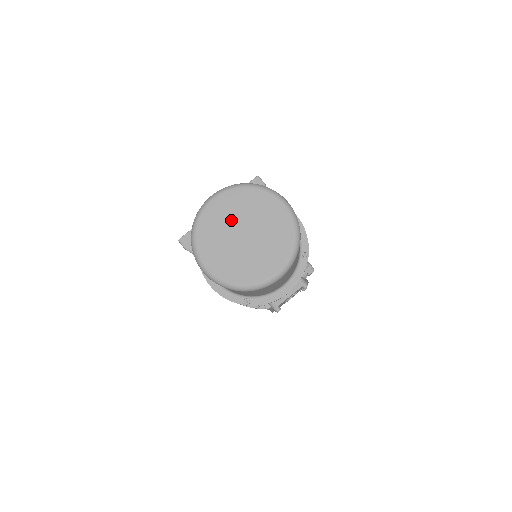
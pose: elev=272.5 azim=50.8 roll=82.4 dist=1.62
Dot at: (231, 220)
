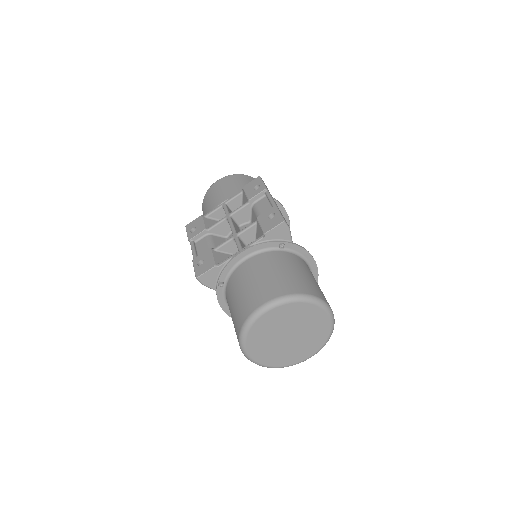
Dot at: (280, 327)
